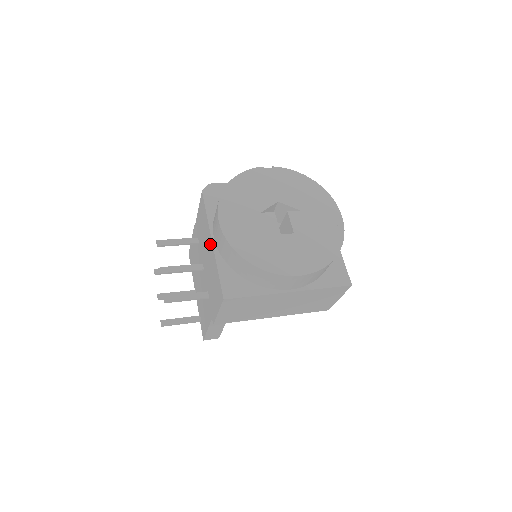
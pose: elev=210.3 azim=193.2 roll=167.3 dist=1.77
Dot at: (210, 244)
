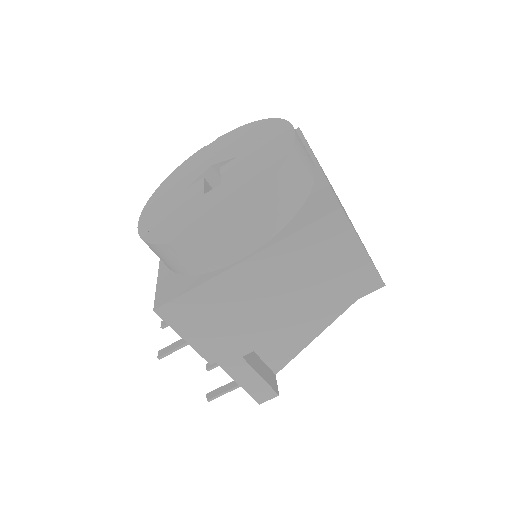
Dot at: occluded
